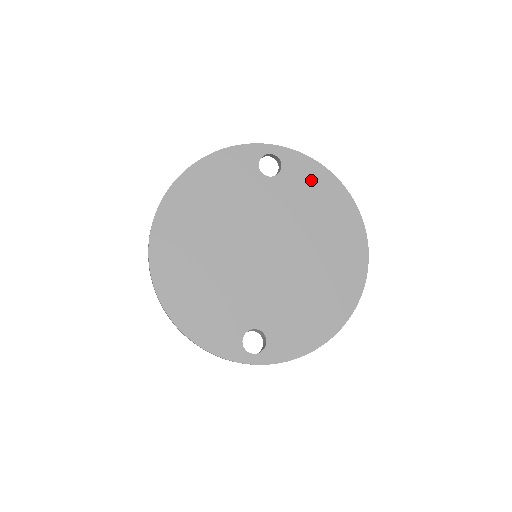
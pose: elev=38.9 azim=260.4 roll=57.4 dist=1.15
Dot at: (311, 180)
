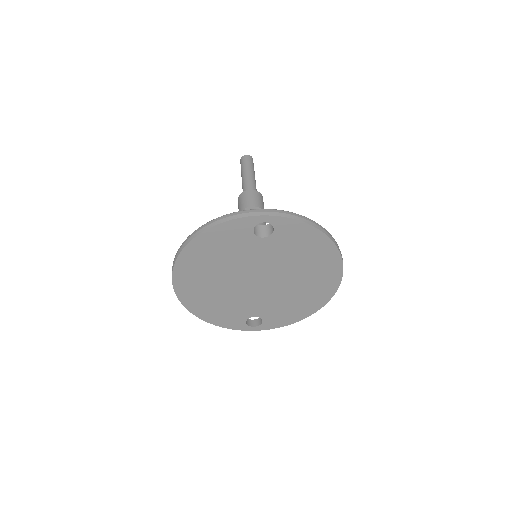
Dot at: (300, 236)
